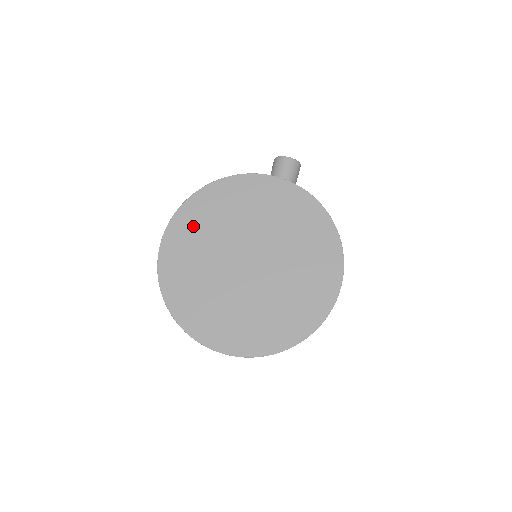
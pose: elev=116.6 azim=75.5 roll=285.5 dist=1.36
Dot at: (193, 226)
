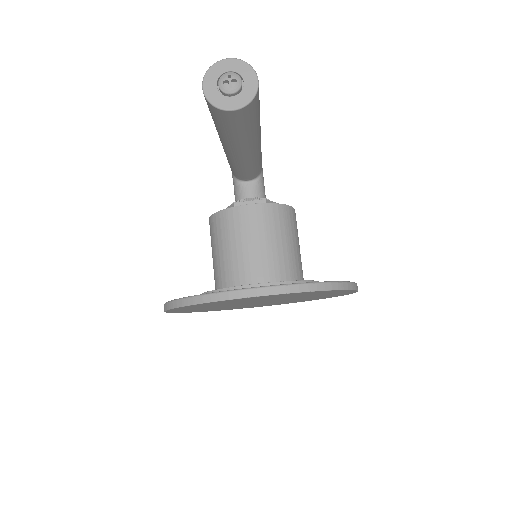
Dot at: occluded
